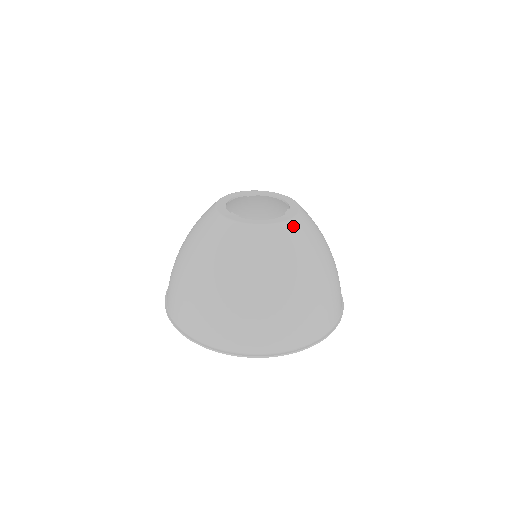
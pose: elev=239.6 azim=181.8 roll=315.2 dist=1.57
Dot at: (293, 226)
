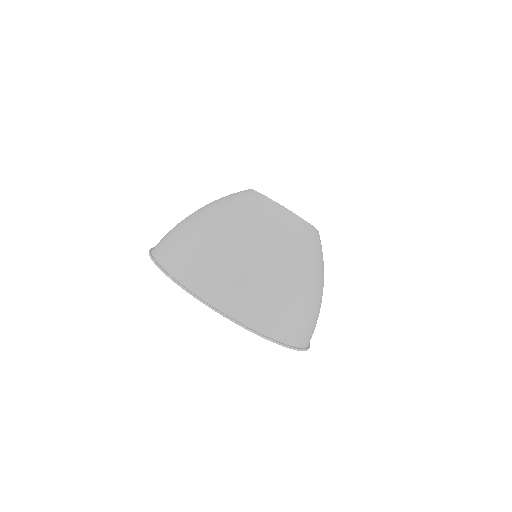
Dot at: (315, 233)
